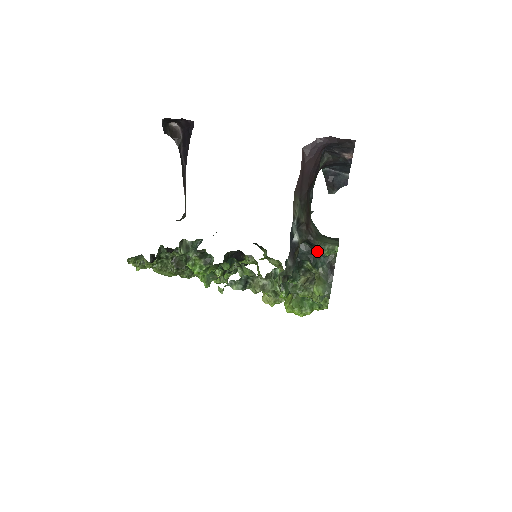
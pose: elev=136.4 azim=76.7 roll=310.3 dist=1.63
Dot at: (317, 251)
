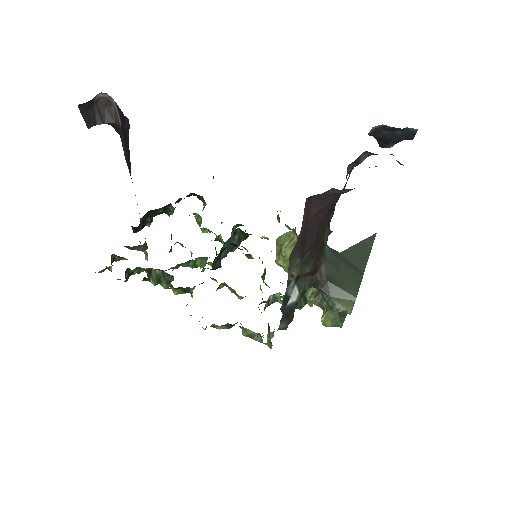
Dot at: occluded
